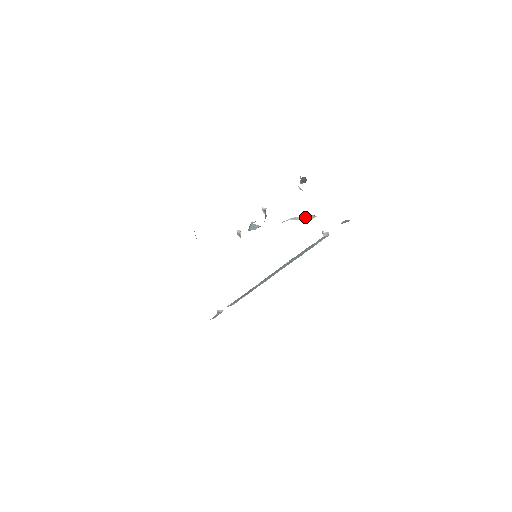
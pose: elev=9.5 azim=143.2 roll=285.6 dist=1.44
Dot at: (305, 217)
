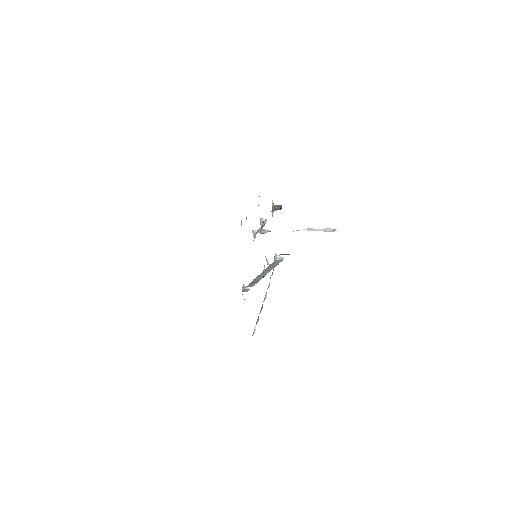
Dot at: (323, 229)
